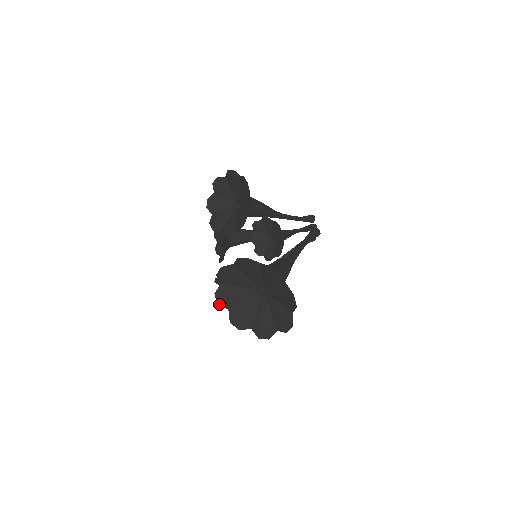
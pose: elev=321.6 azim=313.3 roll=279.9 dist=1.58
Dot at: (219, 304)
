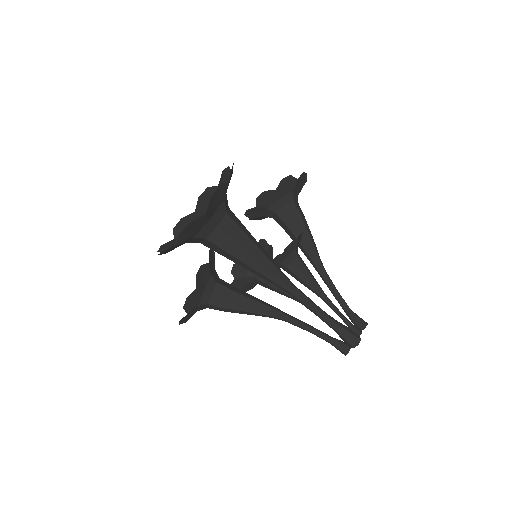
Dot at: (174, 229)
